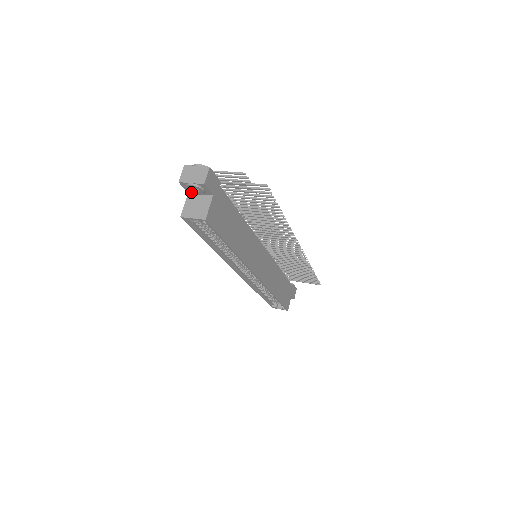
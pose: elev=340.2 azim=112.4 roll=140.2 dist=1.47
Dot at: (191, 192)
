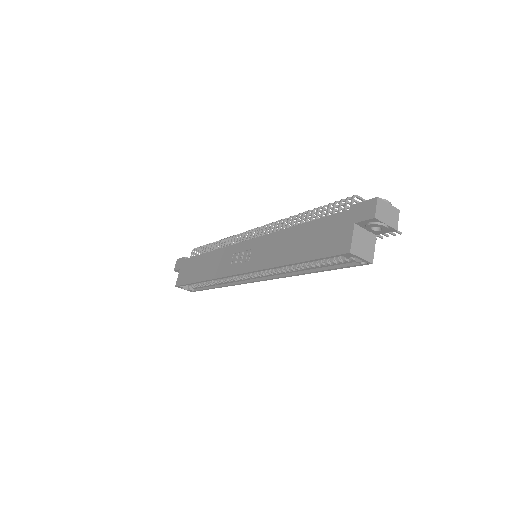
Dot at: (366, 227)
